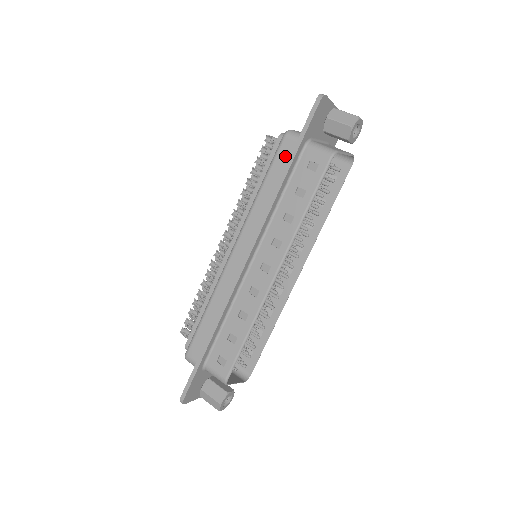
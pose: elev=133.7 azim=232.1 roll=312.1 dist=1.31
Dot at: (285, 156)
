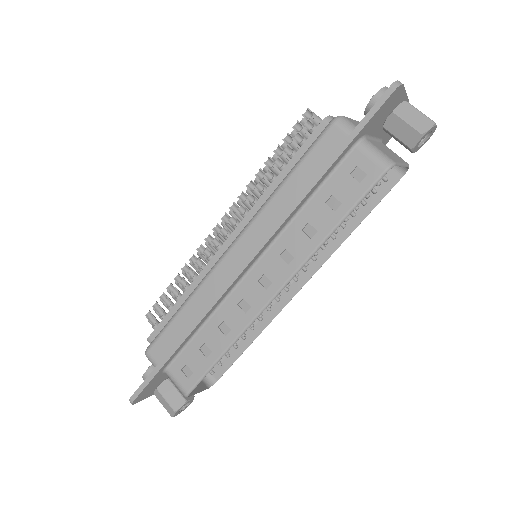
Dot at: (326, 150)
